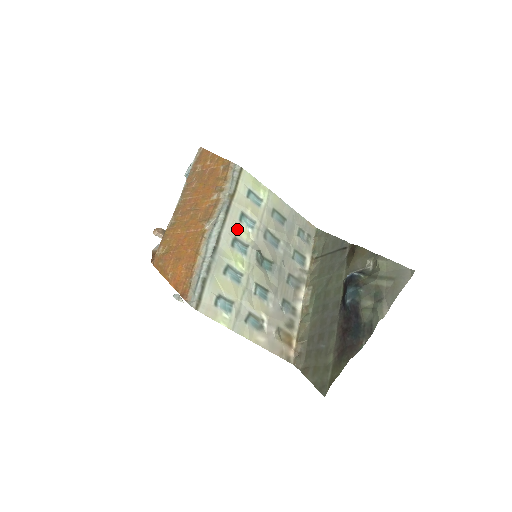
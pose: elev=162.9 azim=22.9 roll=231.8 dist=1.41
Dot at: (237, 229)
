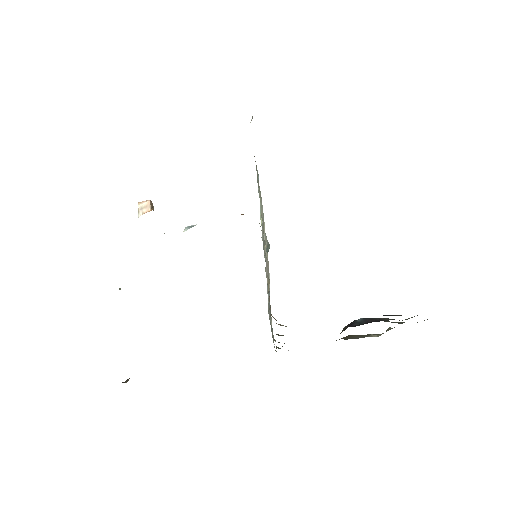
Dot at: occluded
